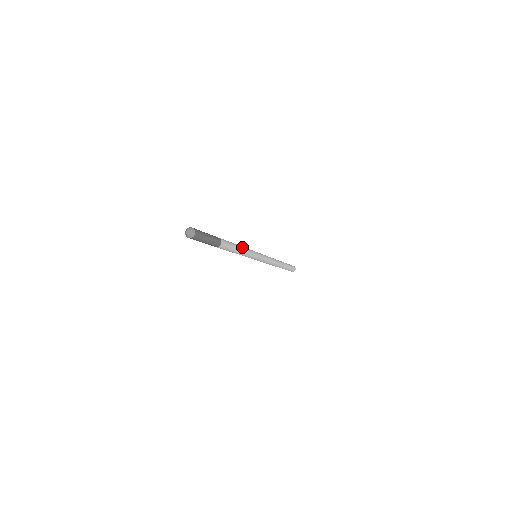
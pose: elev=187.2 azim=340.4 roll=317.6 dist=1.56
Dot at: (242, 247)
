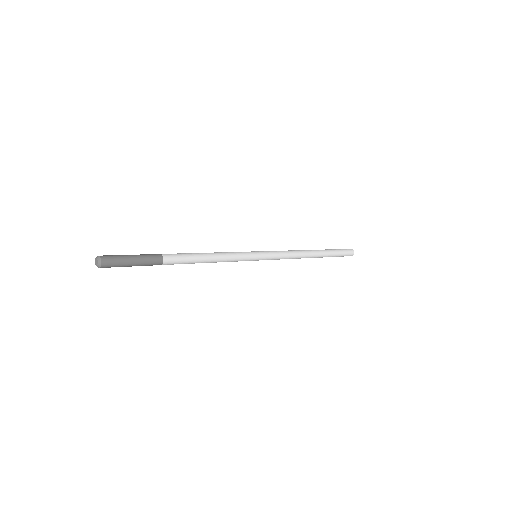
Dot at: (217, 257)
